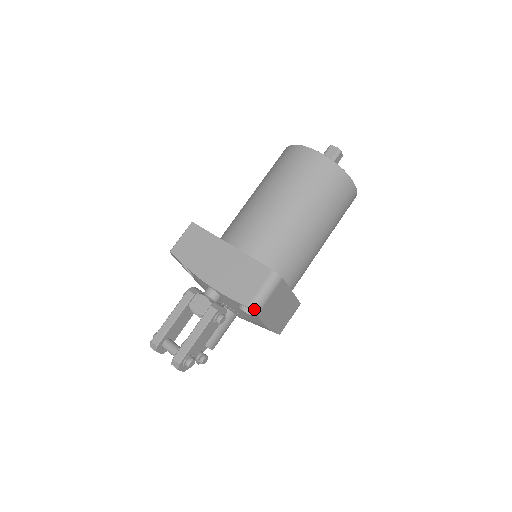
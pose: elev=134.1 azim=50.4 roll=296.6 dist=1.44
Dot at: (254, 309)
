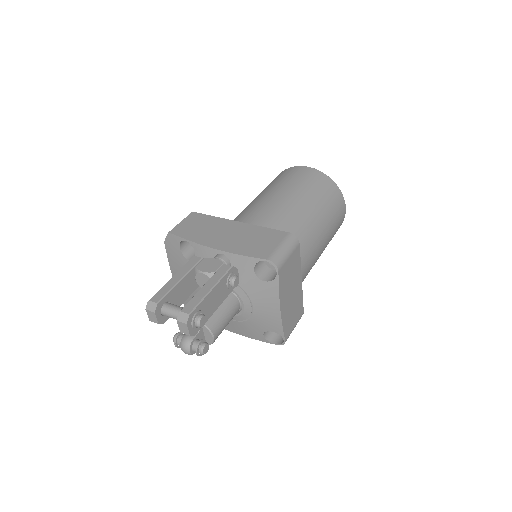
Dot at: (275, 262)
